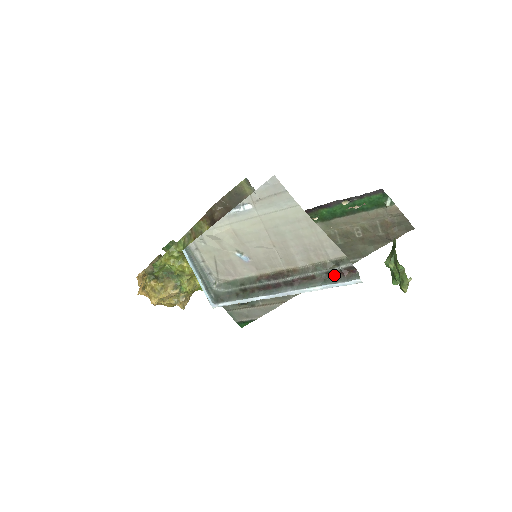
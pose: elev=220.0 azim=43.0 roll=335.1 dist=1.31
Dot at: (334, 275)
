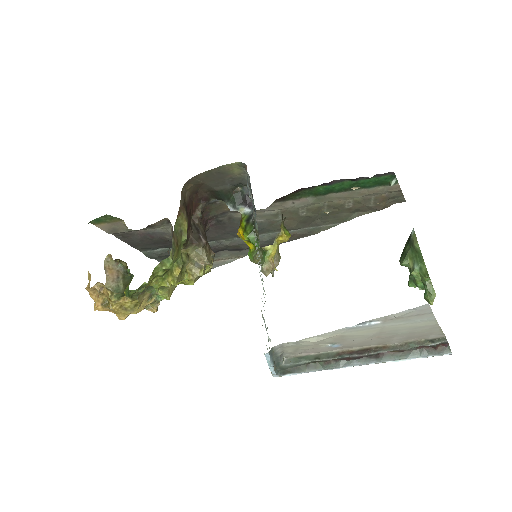
Dot at: (423, 347)
